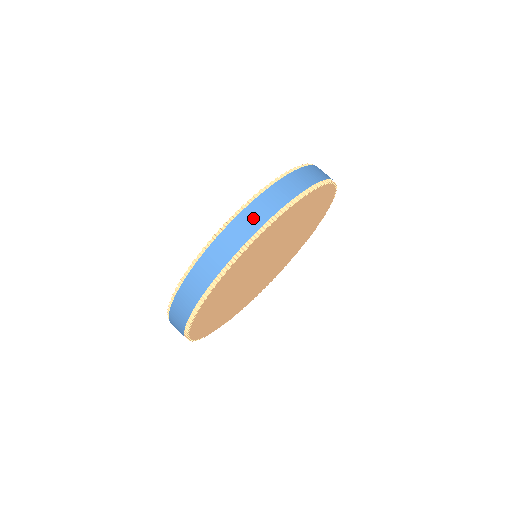
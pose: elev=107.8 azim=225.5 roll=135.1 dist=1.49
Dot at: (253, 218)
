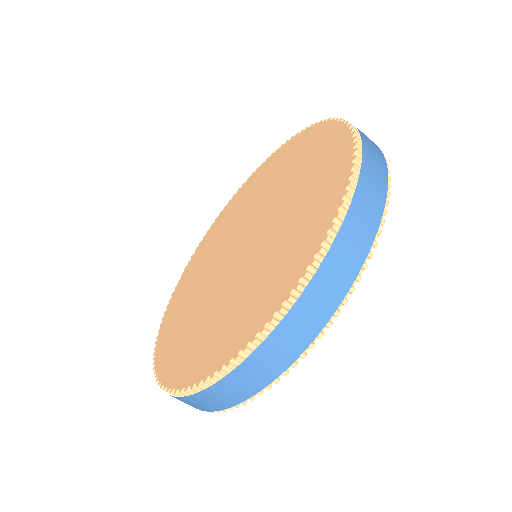
Dot at: (367, 211)
